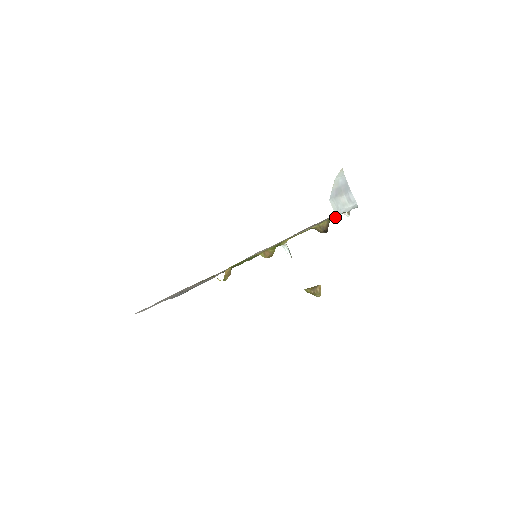
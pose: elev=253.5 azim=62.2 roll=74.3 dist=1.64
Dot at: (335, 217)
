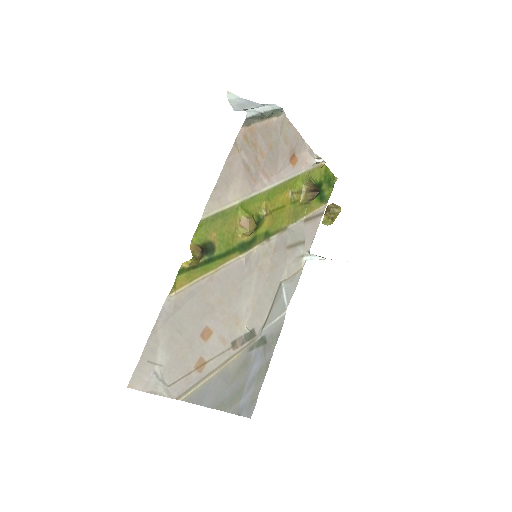
Dot at: (253, 116)
